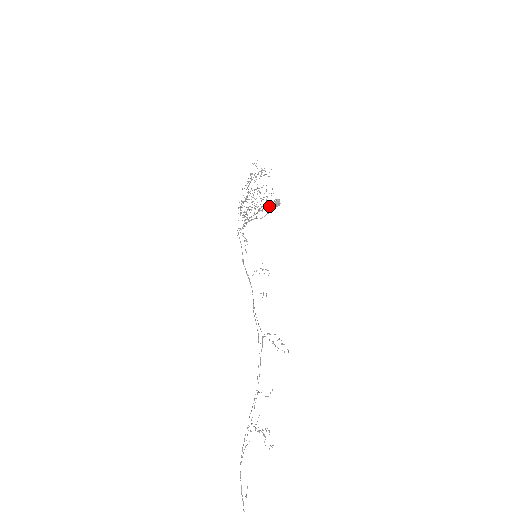
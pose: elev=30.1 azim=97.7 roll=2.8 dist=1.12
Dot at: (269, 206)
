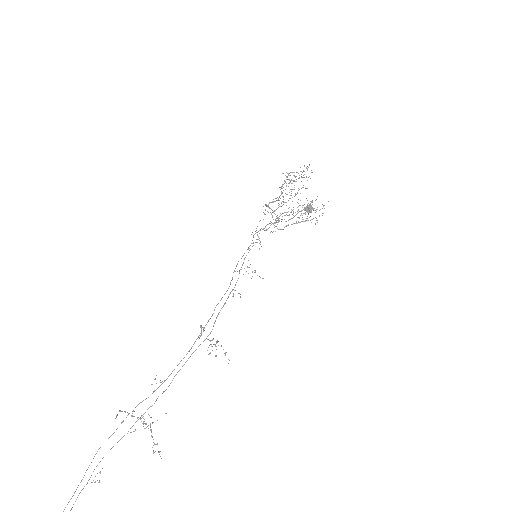
Dot at: occluded
